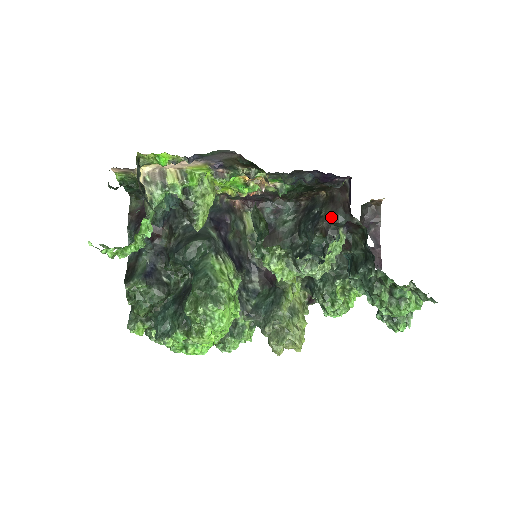
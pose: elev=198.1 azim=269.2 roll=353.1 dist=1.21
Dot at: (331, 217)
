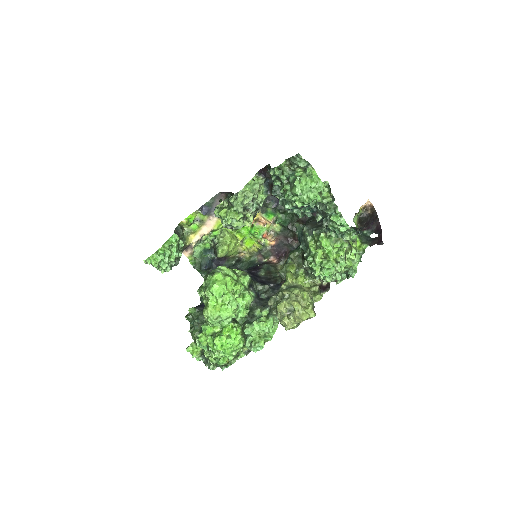
Dot at: occluded
